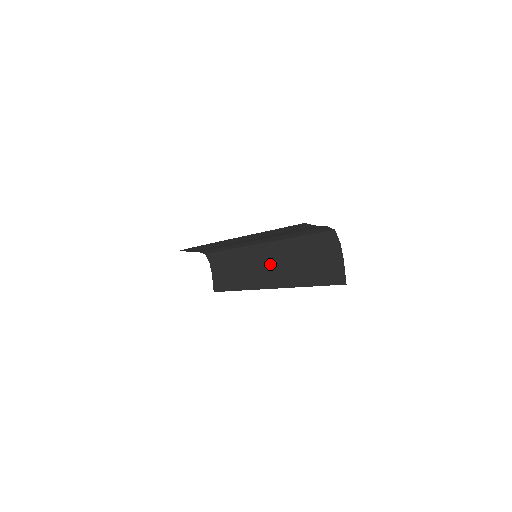
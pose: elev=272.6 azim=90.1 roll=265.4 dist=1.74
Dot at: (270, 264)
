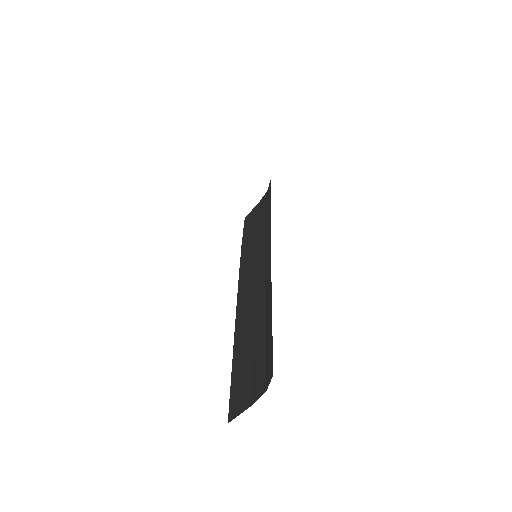
Dot at: (258, 280)
